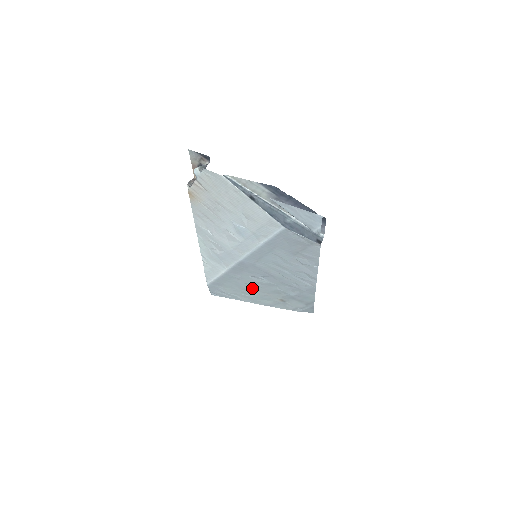
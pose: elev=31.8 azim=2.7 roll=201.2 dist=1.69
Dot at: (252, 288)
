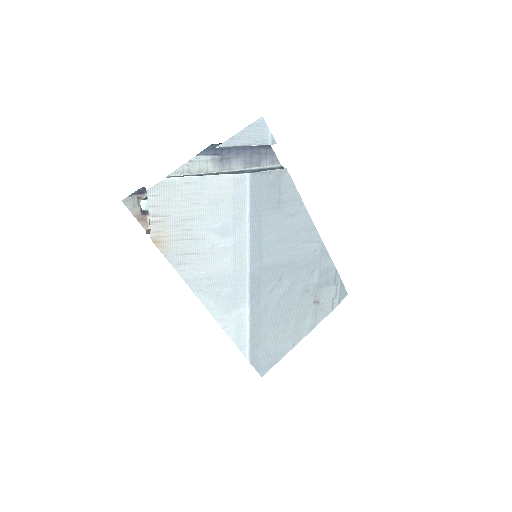
Dot at: (284, 313)
